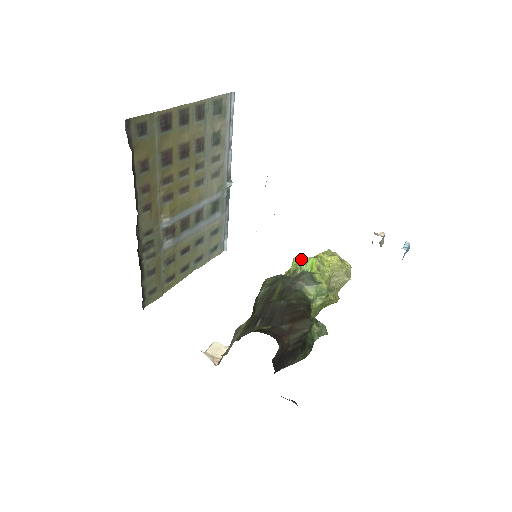
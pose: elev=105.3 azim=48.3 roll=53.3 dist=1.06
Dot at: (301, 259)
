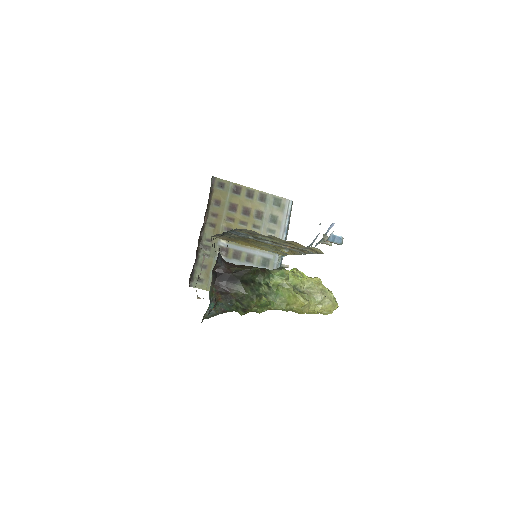
Dot at: occluded
